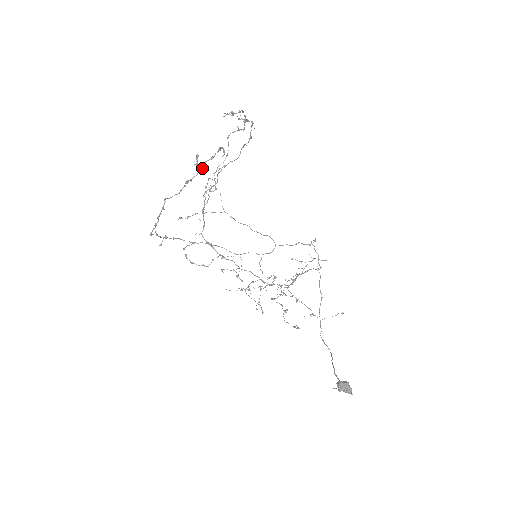
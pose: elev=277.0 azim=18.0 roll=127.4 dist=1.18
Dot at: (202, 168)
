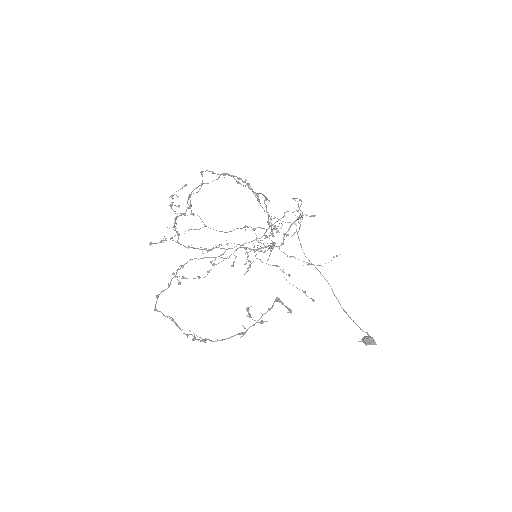
Dot at: (260, 321)
